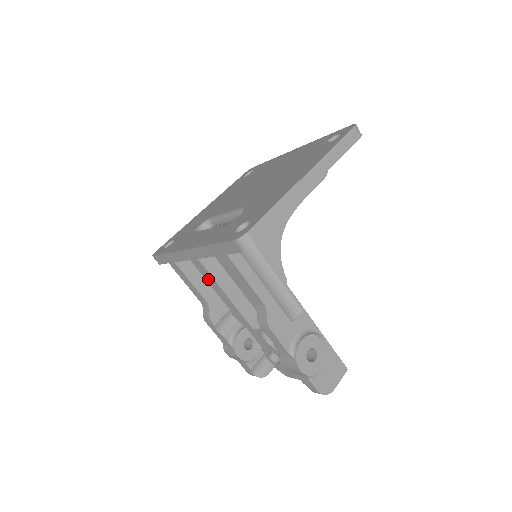
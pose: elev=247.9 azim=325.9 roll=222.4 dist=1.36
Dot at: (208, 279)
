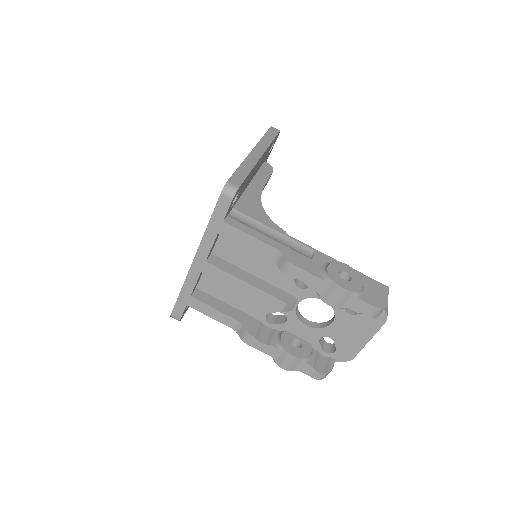
Dot at: (224, 280)
